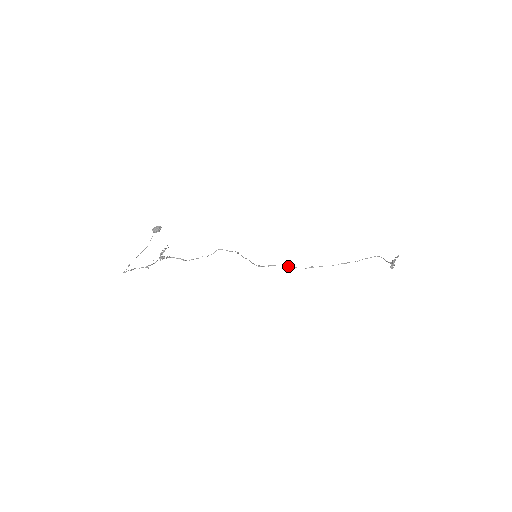
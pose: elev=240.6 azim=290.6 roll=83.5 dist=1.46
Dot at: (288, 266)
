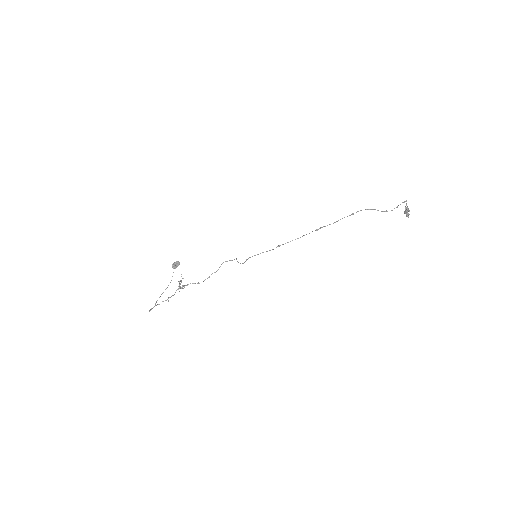
Dot at: occluded
